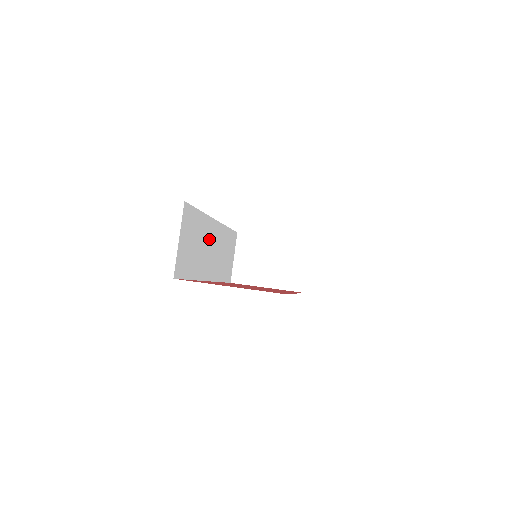
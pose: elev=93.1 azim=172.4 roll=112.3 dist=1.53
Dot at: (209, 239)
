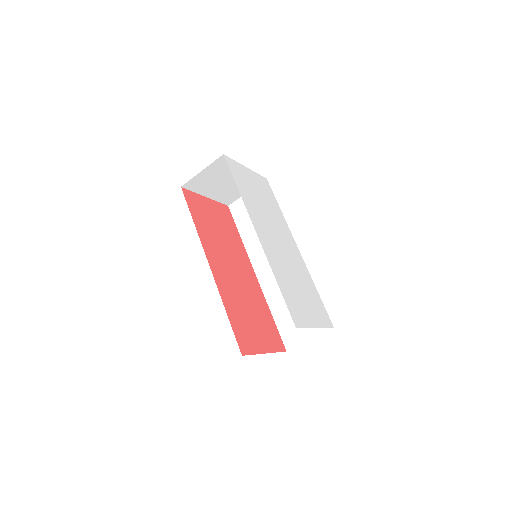
Dot at: occluded
